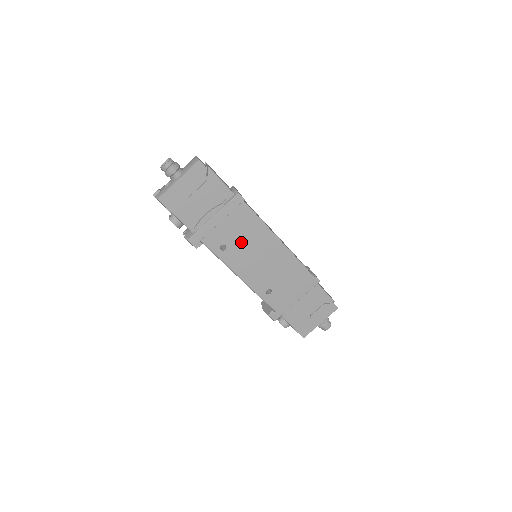
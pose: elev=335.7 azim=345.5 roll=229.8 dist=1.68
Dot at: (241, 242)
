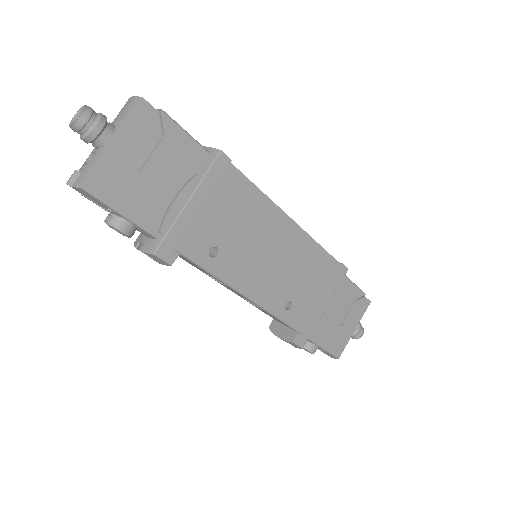
Dot at: (238, 236)
